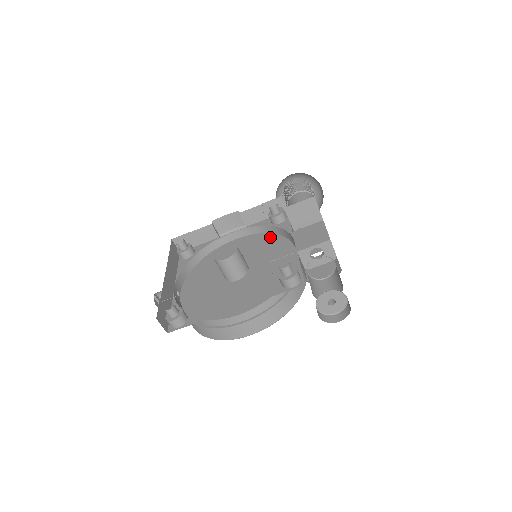
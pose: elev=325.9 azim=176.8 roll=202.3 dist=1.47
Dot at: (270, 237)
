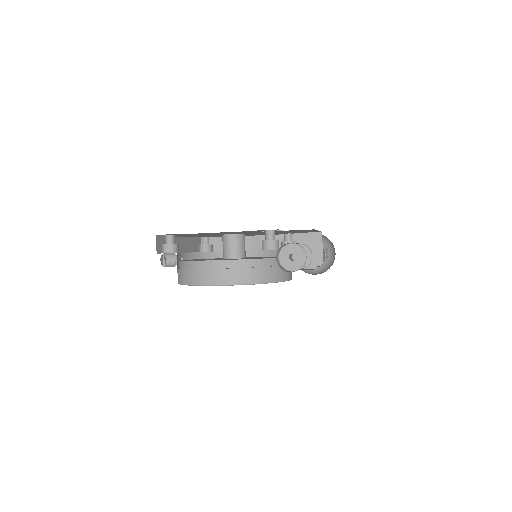
Dot at: occluded
